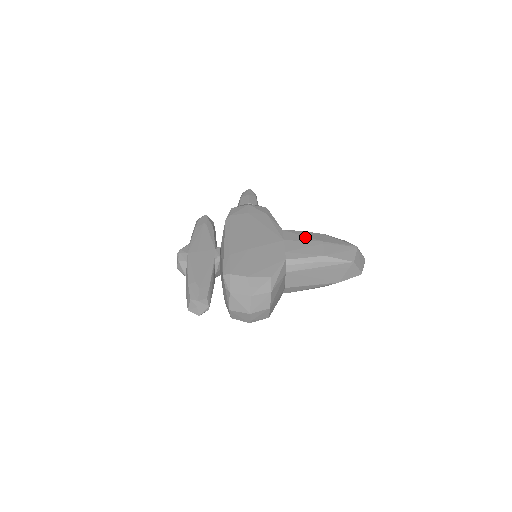
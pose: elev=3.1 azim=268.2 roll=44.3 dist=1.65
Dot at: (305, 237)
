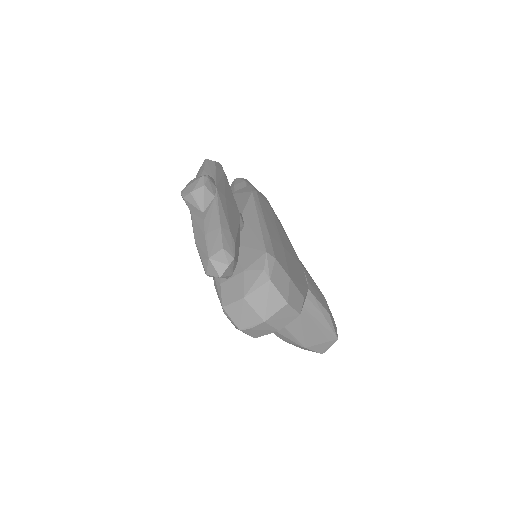
Dot at: occluded
